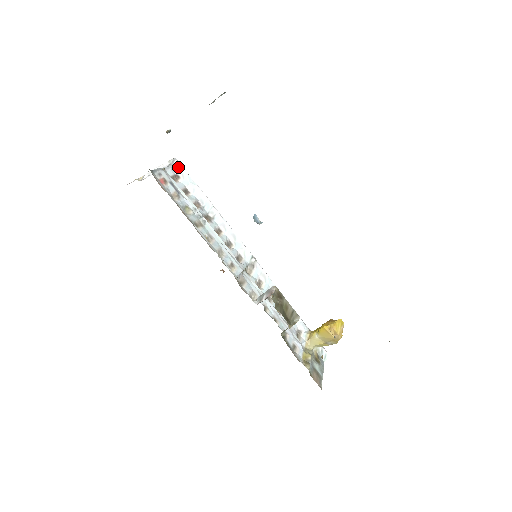
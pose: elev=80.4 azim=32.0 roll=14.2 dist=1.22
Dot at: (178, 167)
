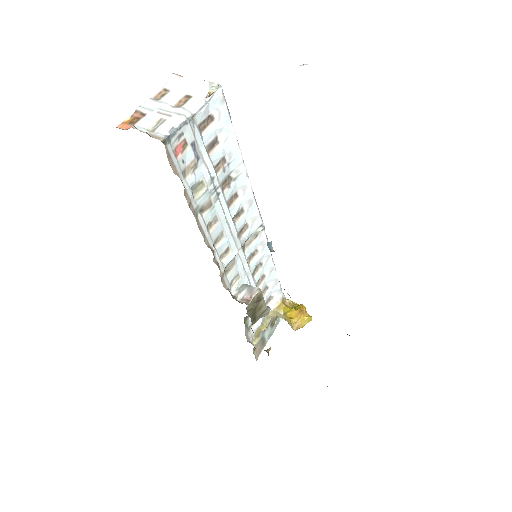
Dot at: (218, 102)
